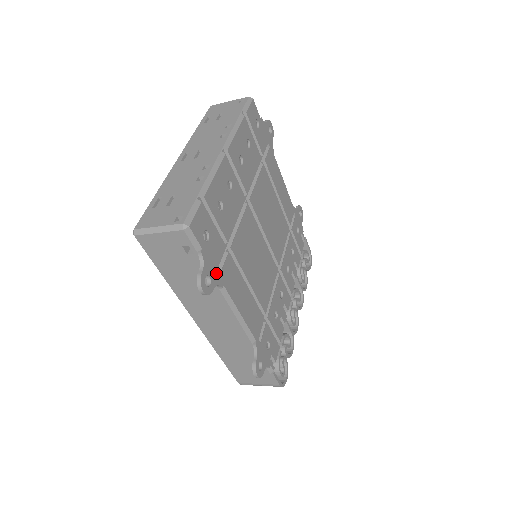
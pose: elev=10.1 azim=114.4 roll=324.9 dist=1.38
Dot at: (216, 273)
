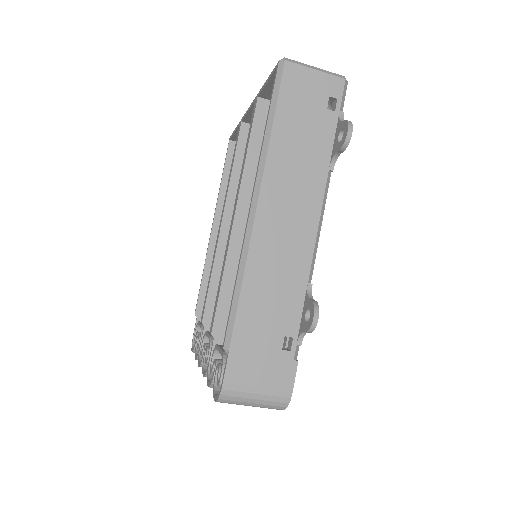
Dot at: occluded
